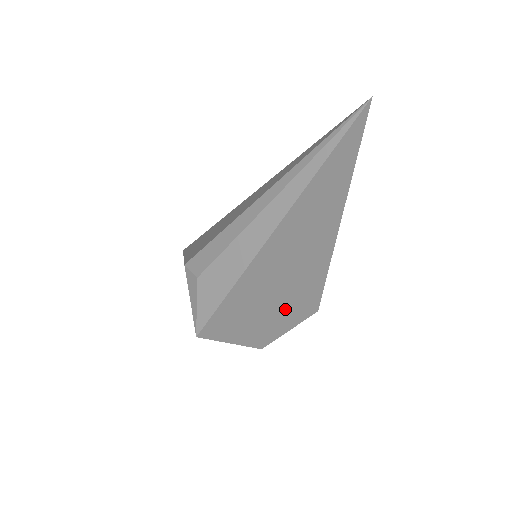
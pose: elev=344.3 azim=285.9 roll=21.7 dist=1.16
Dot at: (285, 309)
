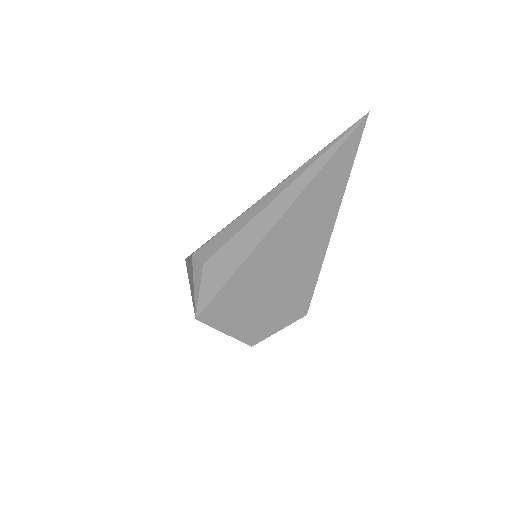
Dot at: (278, 306)
